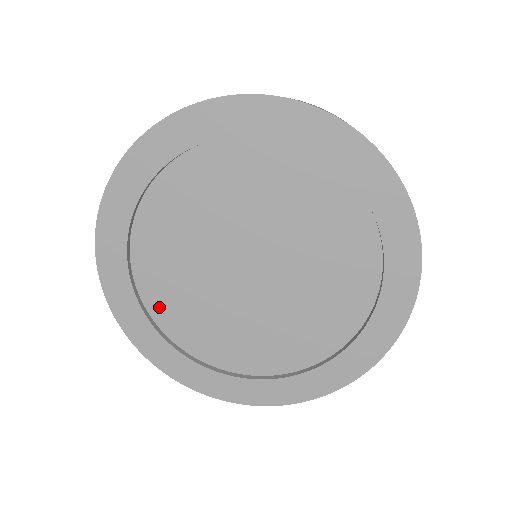
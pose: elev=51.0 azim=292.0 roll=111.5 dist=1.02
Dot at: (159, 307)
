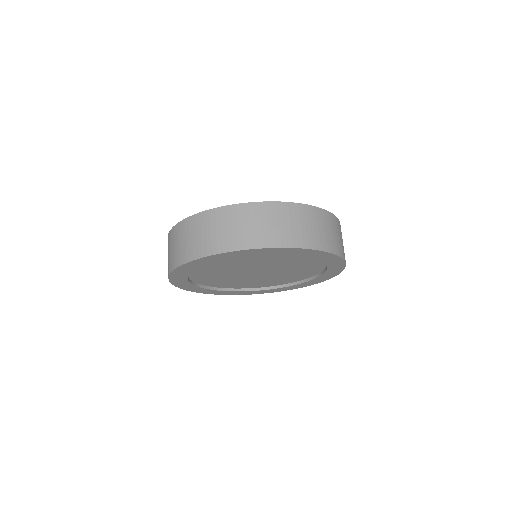
Dot at: (202, 281)
